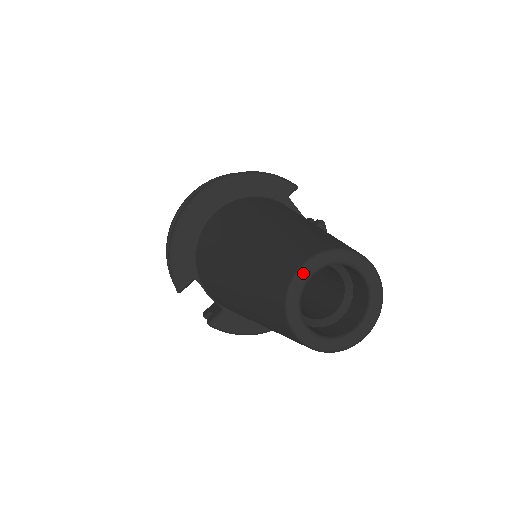
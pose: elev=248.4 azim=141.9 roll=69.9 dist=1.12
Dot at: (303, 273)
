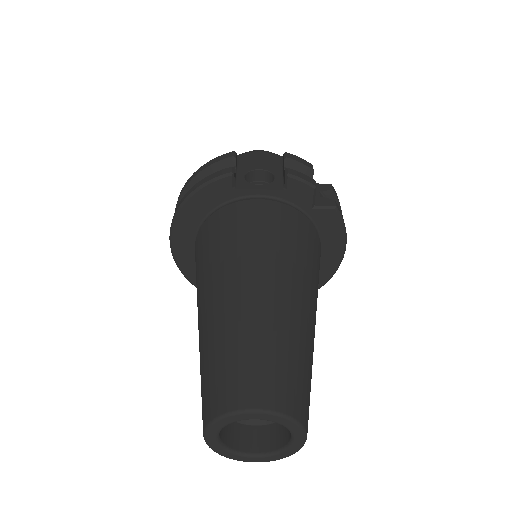
Dot at: (210, 442)
